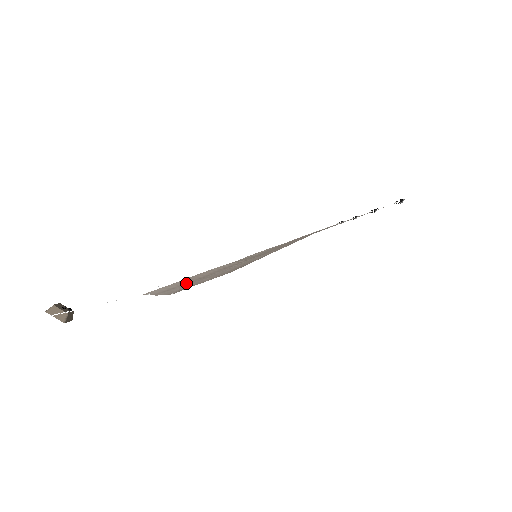
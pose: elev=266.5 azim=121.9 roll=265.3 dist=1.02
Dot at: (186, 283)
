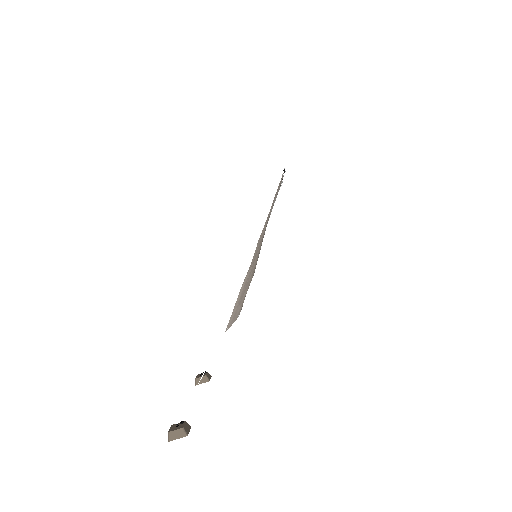
Dot at: (237, 307)
